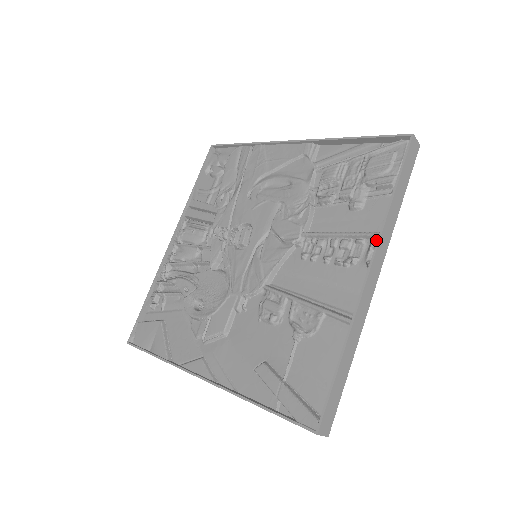
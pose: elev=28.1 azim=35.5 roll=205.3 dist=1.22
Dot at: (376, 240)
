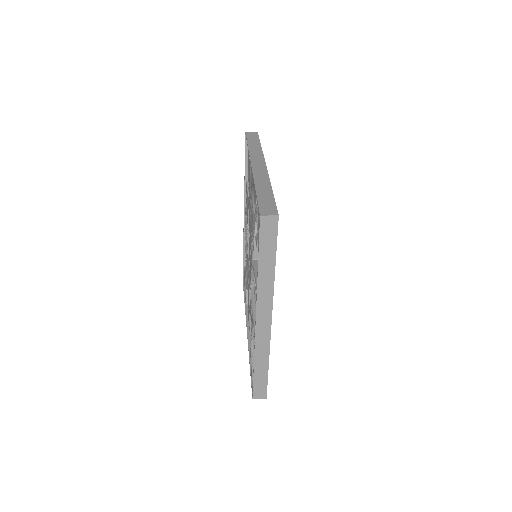
Dot at: (259, 296)
